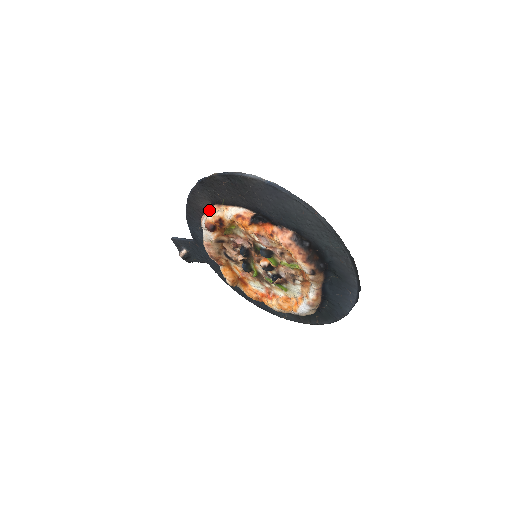
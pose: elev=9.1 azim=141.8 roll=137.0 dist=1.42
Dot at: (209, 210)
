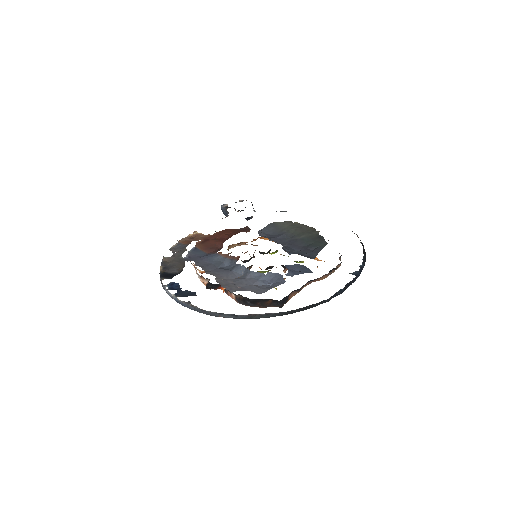
Dot at: occluded
